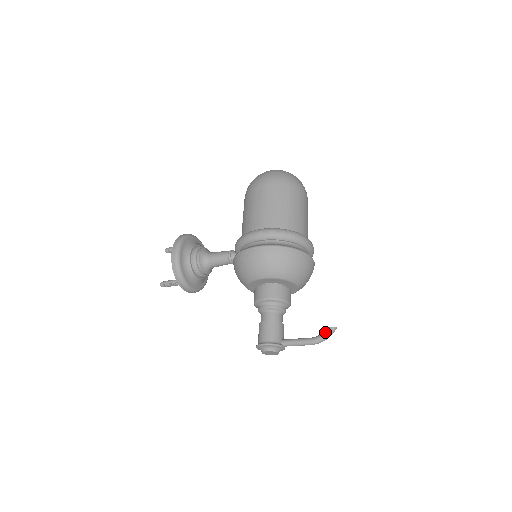
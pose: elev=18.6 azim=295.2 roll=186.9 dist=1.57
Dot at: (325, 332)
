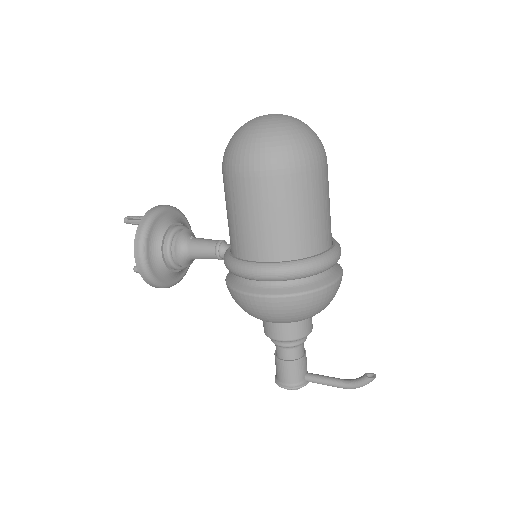
Dot at: (361, 382)
